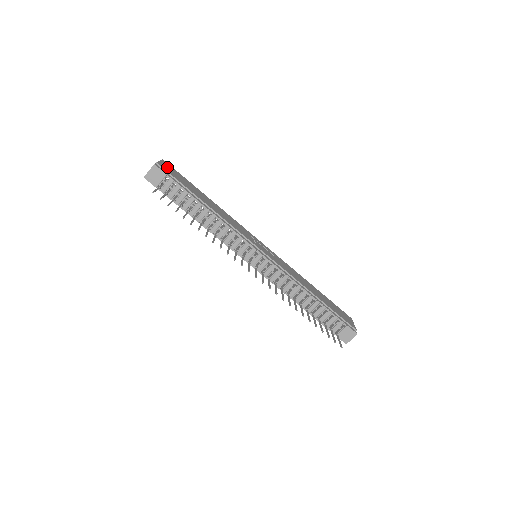
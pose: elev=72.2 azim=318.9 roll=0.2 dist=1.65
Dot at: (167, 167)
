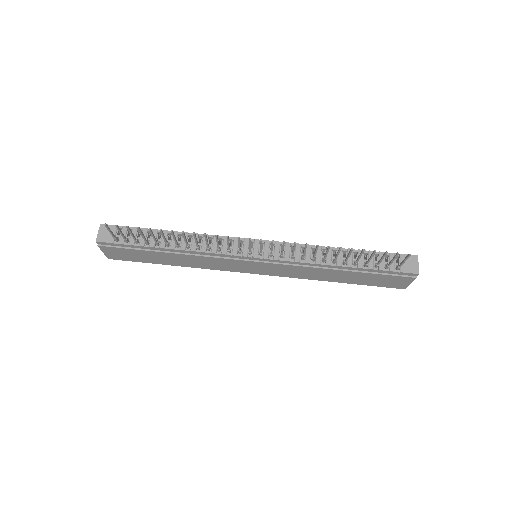
Dot at: occluded
